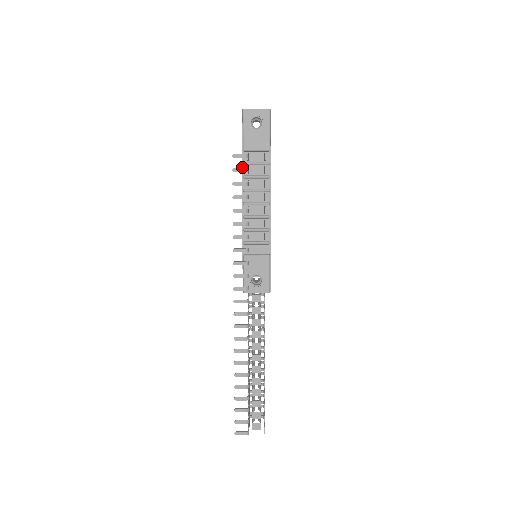
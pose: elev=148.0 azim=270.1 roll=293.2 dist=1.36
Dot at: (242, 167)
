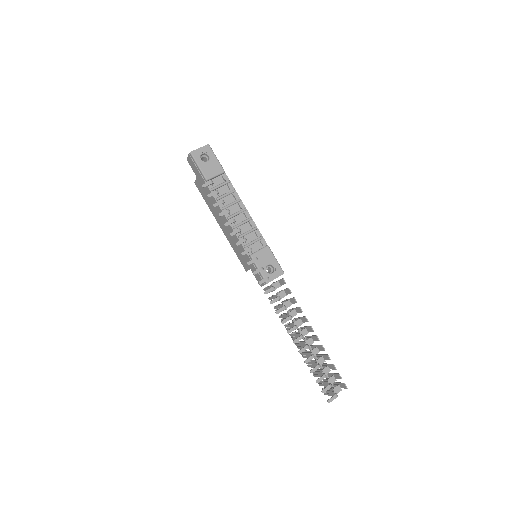
Dot at: occluded
